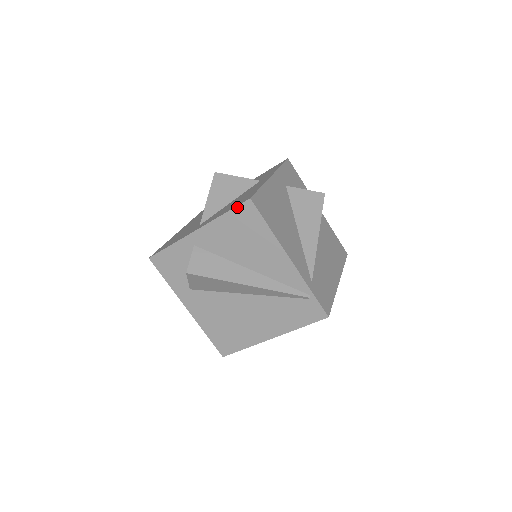
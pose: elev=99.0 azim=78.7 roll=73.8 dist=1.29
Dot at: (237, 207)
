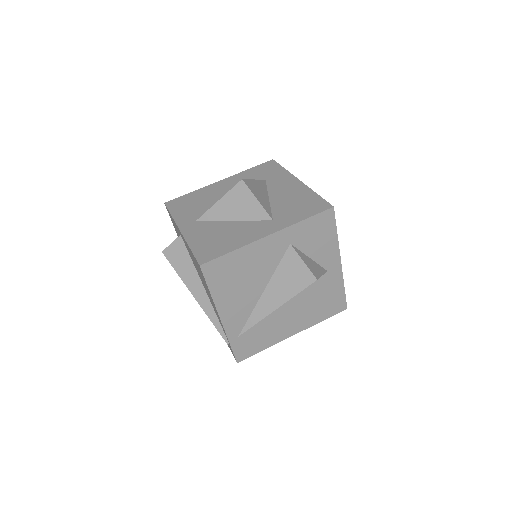
Dot at: (195, 257)
